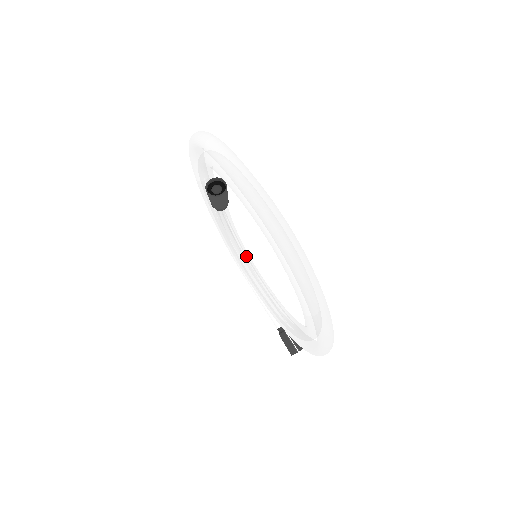
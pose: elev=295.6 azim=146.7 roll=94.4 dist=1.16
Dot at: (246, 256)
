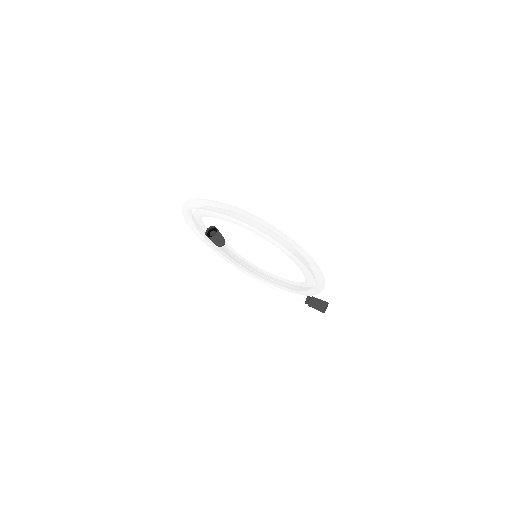
Dot at: (256, 268)
